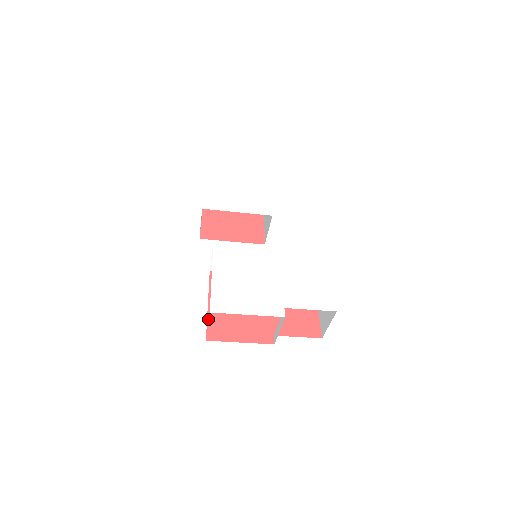
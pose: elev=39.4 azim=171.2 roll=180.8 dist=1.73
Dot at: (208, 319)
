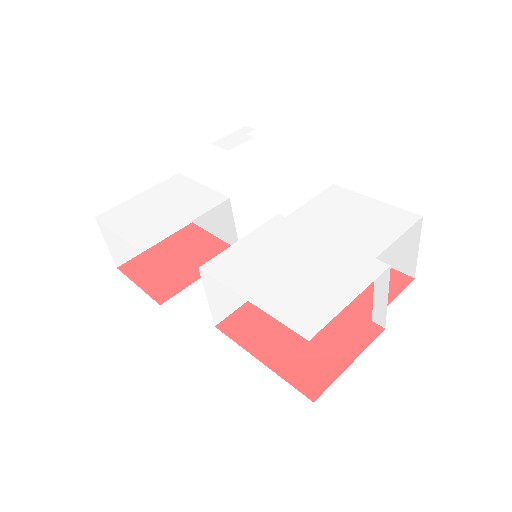
Dot at: (282, 376)
